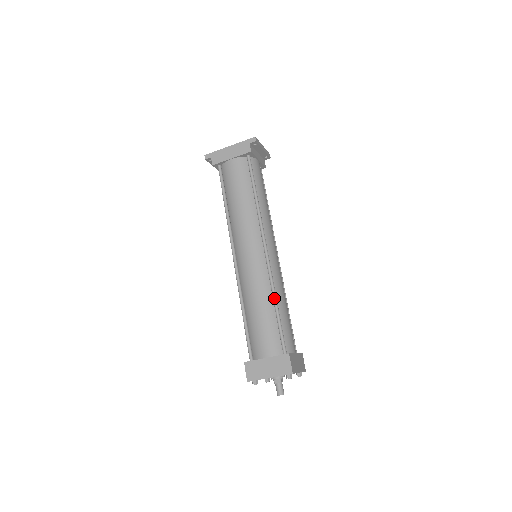
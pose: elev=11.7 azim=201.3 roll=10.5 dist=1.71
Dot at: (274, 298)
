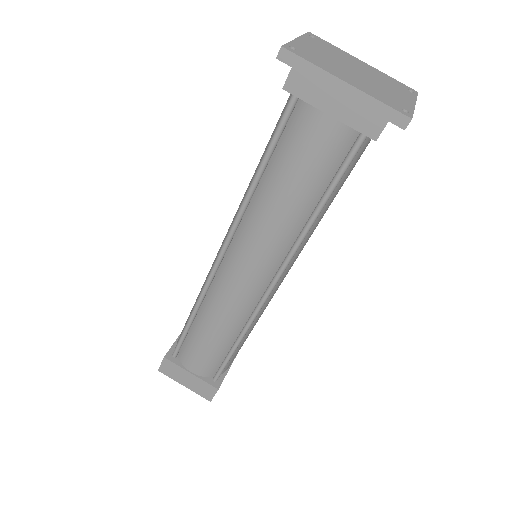
Dot at: (240, 339)
